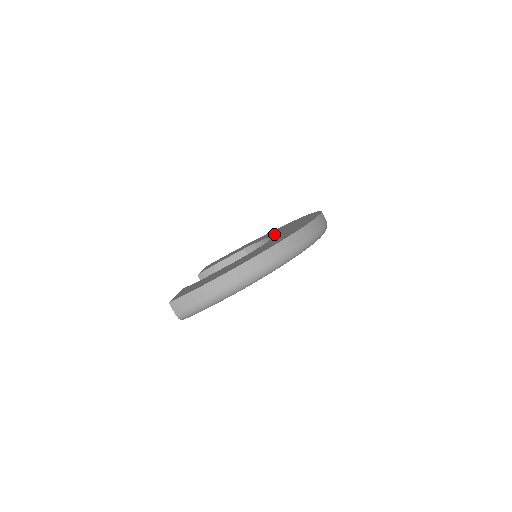
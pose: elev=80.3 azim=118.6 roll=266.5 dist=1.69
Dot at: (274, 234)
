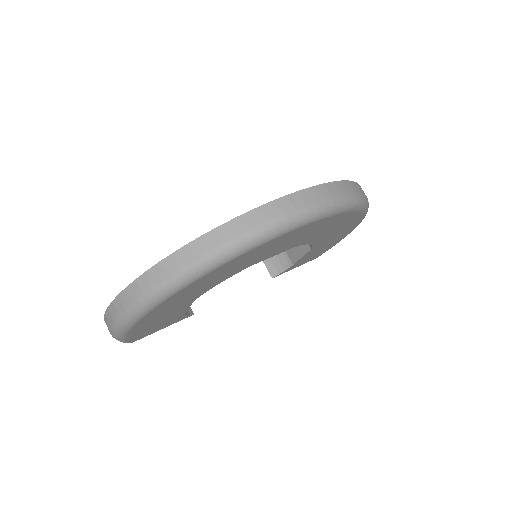
Dot at: occluded
